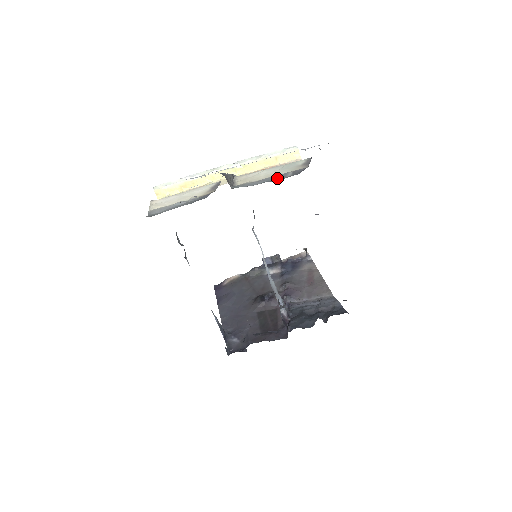
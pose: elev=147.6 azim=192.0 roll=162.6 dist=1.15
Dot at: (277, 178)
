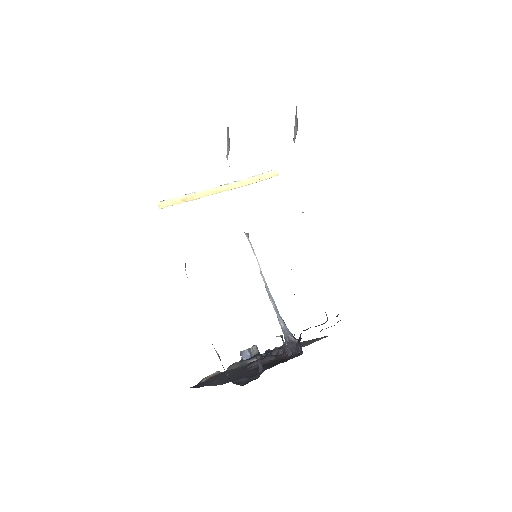
Dot at: occluded
